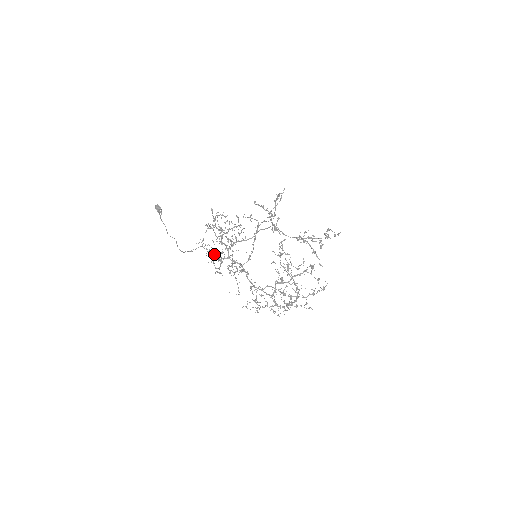
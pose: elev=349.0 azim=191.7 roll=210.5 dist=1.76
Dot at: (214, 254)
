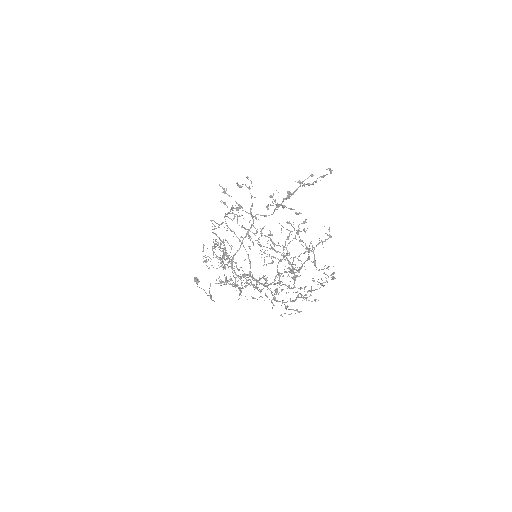
Dot at: (224, 282)
